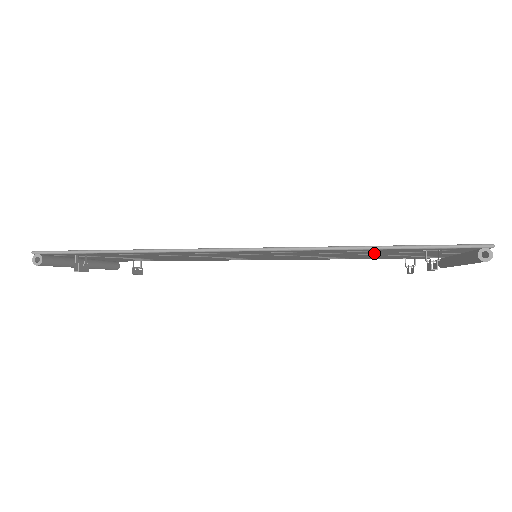
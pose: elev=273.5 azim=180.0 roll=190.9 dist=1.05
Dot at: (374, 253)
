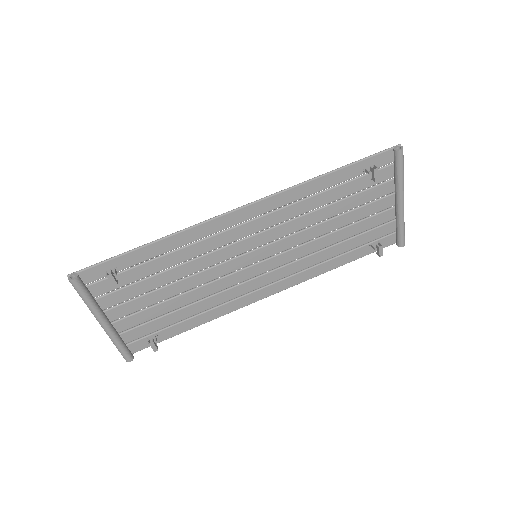
Dot at: (338, 206)
